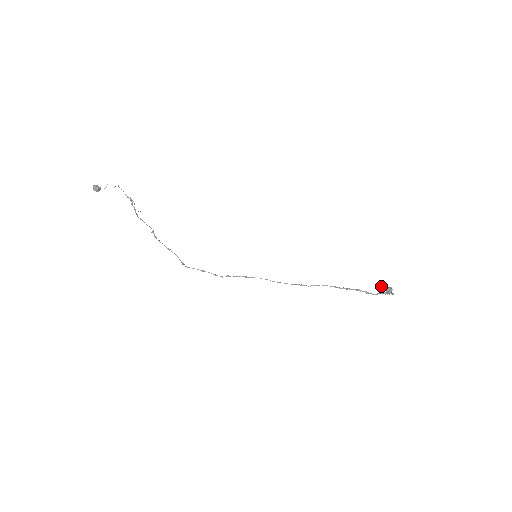
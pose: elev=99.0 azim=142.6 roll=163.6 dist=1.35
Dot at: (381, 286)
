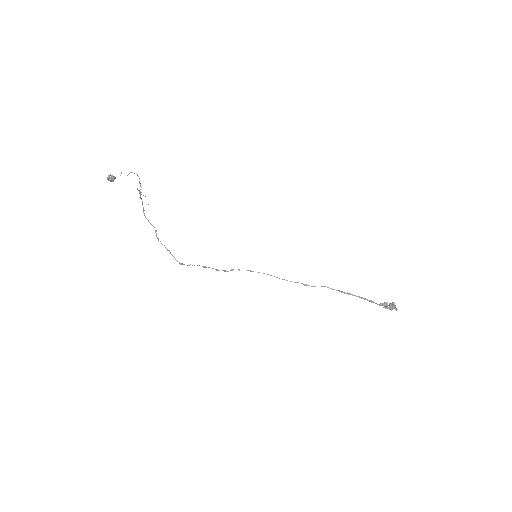
Dot at: (381, 303)
